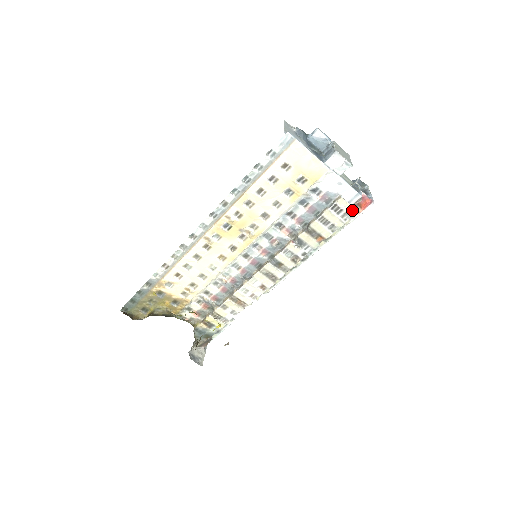
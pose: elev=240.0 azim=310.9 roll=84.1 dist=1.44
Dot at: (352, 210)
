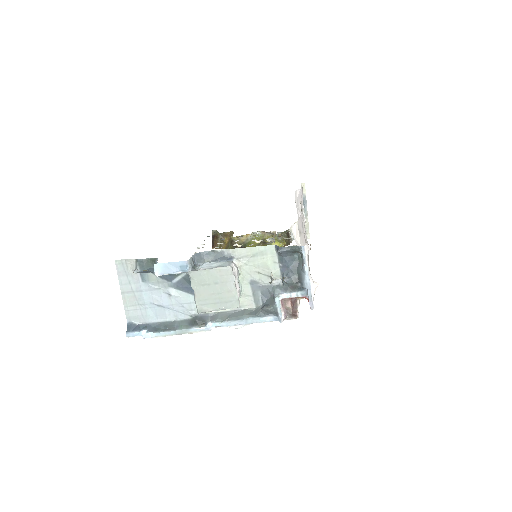
Dot at: (288, 318)
